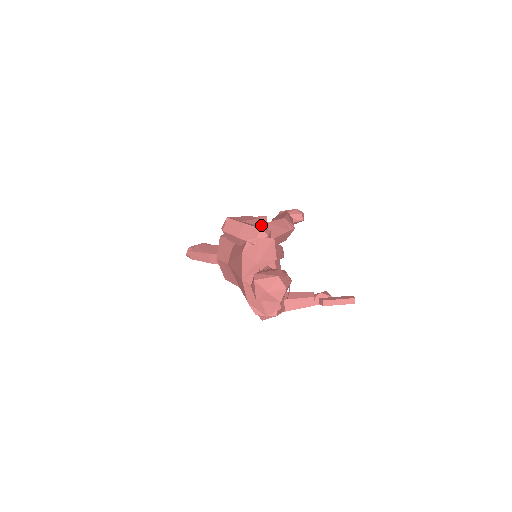
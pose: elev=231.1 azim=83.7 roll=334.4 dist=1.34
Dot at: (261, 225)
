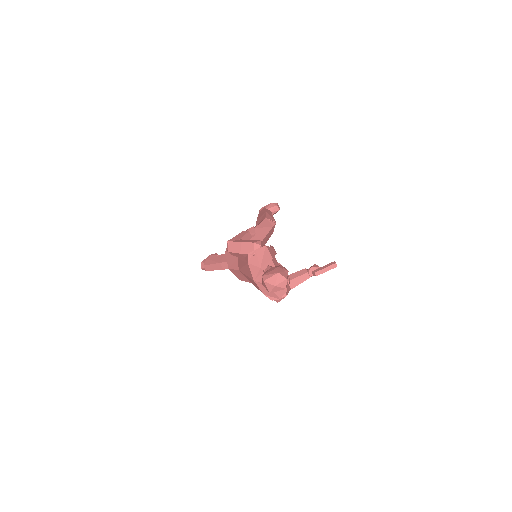
Dot at: (252, 235)
